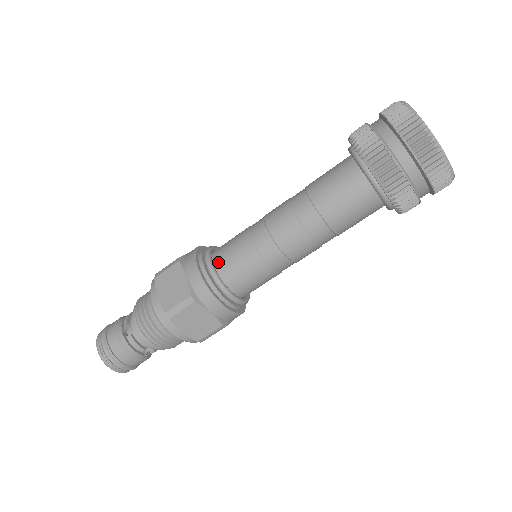
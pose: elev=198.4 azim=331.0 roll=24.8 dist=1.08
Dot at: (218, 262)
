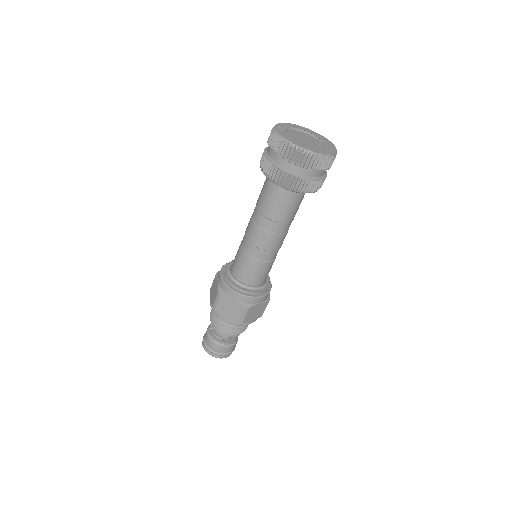
Dot at: (232, 267)
